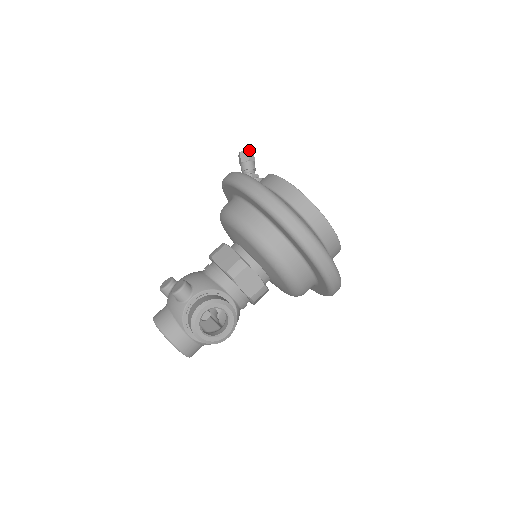
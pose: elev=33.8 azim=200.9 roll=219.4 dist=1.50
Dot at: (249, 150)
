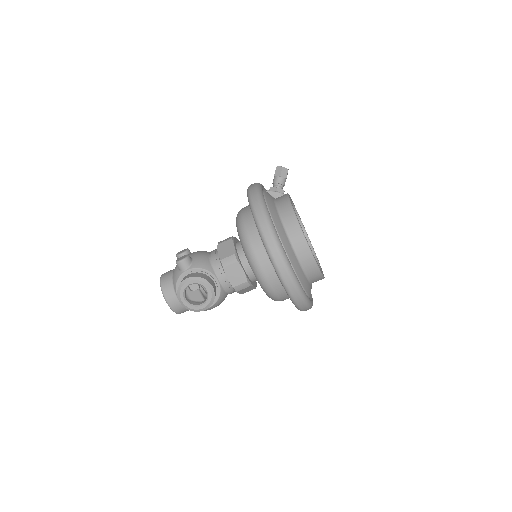
Dot at: (284, 167)
